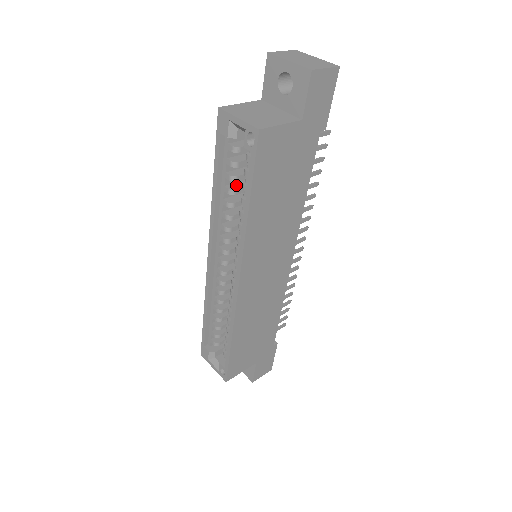
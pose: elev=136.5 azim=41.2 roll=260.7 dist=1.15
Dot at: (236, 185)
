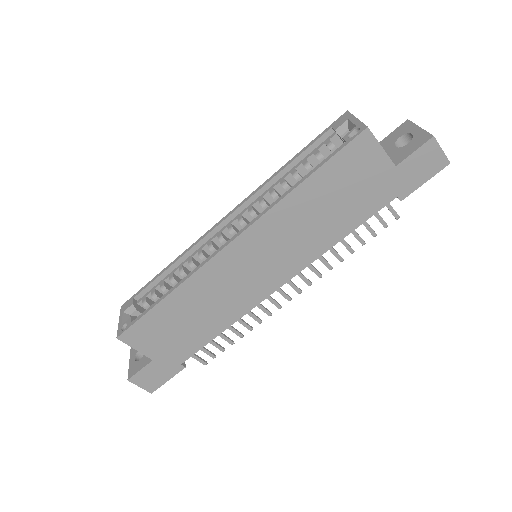
Dot at: occluded
